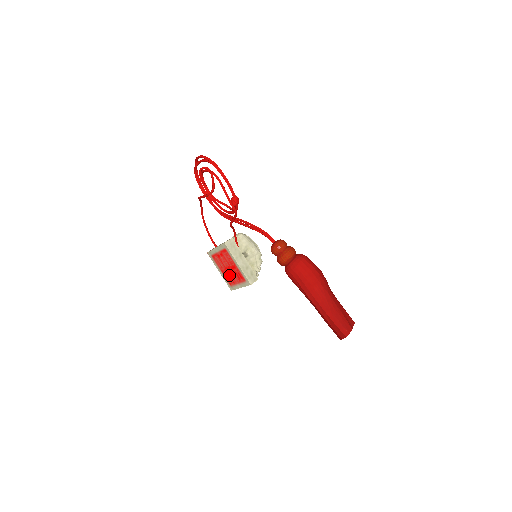
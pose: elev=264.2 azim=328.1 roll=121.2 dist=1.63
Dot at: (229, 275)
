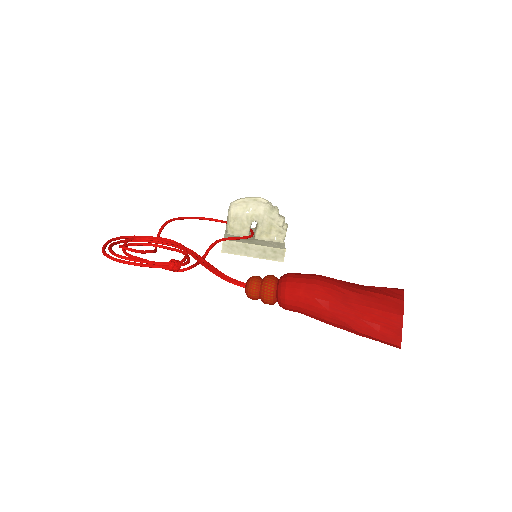
Dot at: occluded
